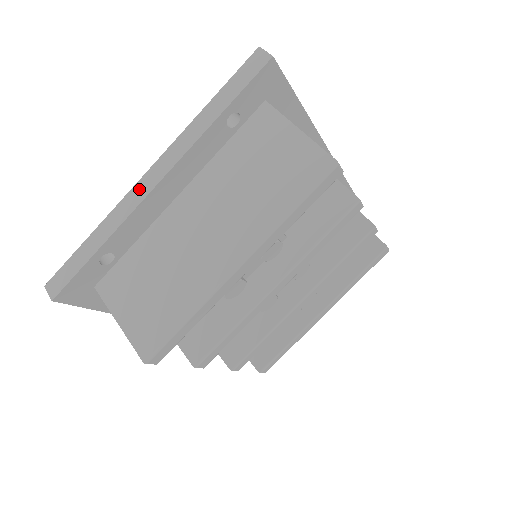
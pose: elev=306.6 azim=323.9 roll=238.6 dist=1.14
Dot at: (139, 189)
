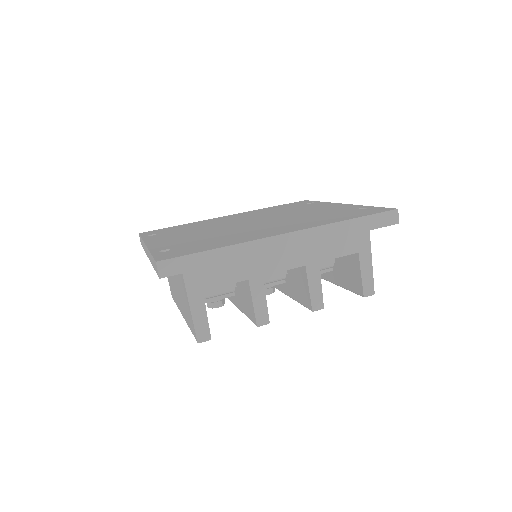
Dot at: (145, 248)
